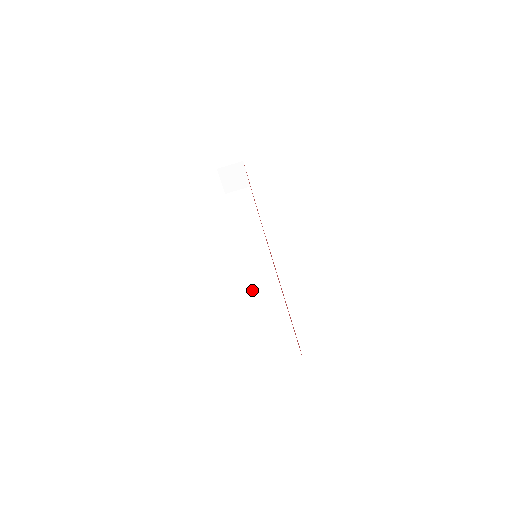
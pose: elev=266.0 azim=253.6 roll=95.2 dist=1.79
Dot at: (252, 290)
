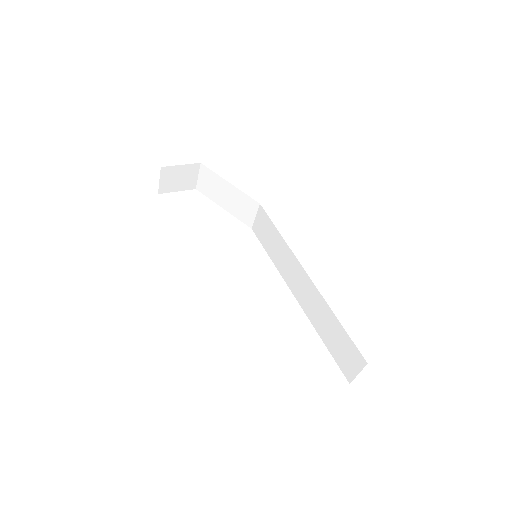
Dot at: (287, 284)
